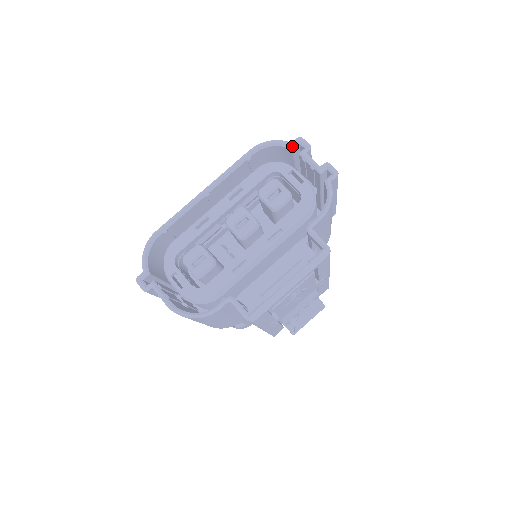
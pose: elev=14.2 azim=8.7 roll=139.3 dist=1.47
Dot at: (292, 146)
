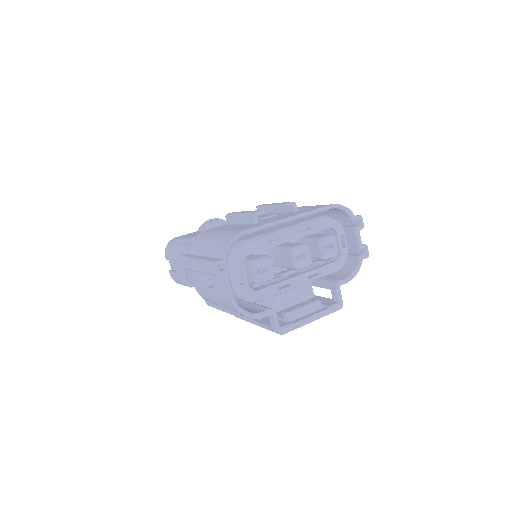
Dot at: (355, 219)
